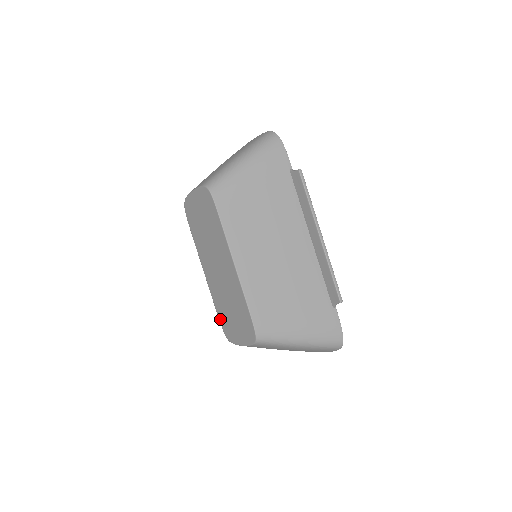
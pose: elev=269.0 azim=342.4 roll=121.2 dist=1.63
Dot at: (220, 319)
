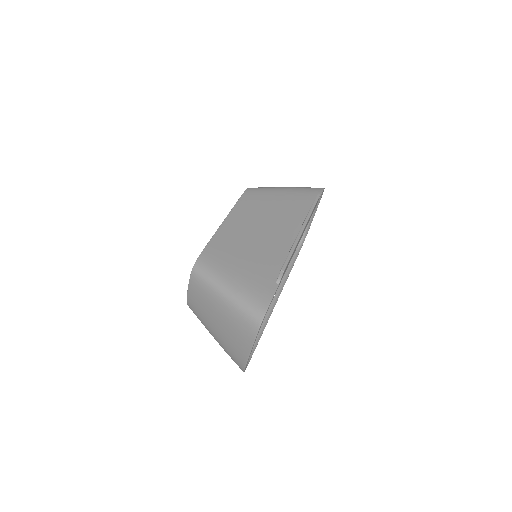
Dot at: occluded
